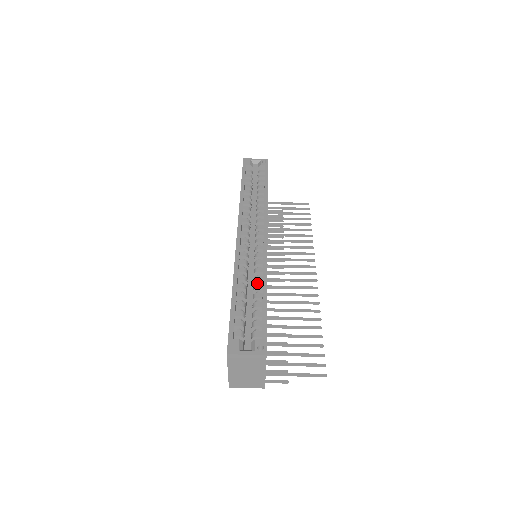
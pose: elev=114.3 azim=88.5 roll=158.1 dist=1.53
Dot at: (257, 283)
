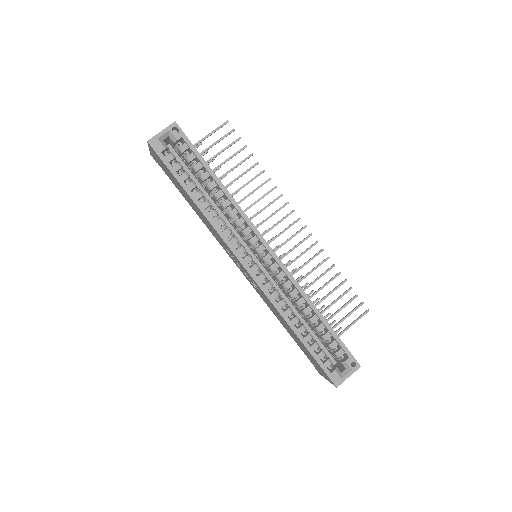
Dot at: (301, 305)
